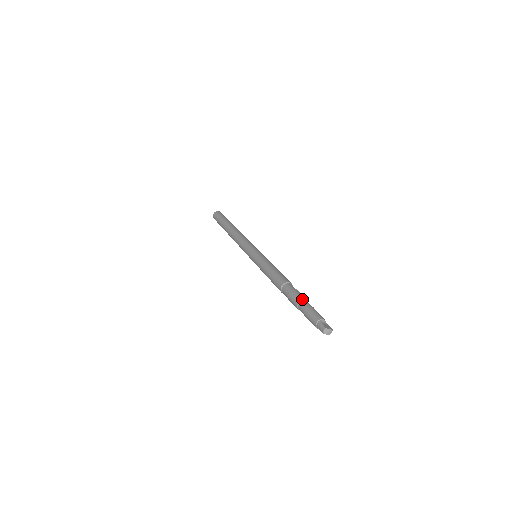
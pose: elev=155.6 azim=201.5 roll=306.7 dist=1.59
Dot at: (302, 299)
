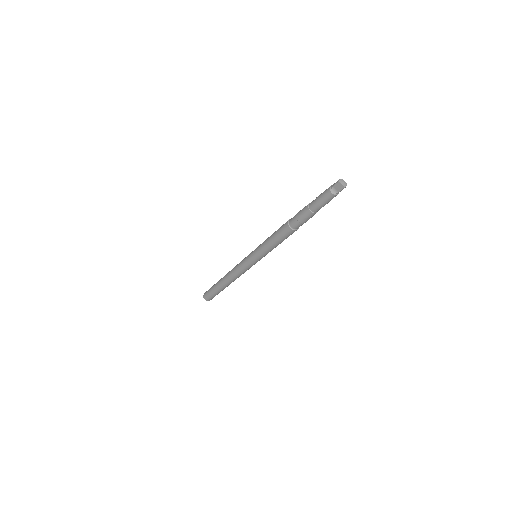
Dot at: occluded
